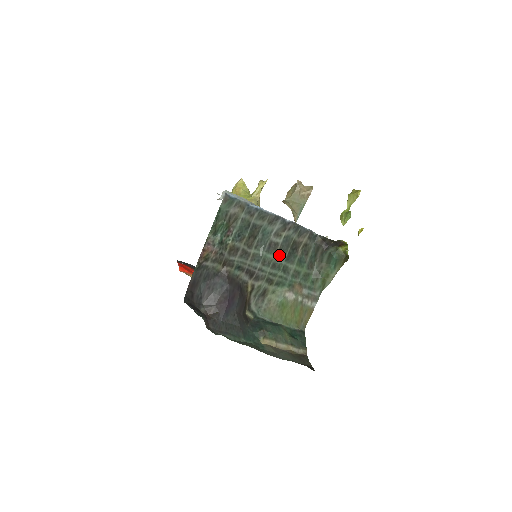
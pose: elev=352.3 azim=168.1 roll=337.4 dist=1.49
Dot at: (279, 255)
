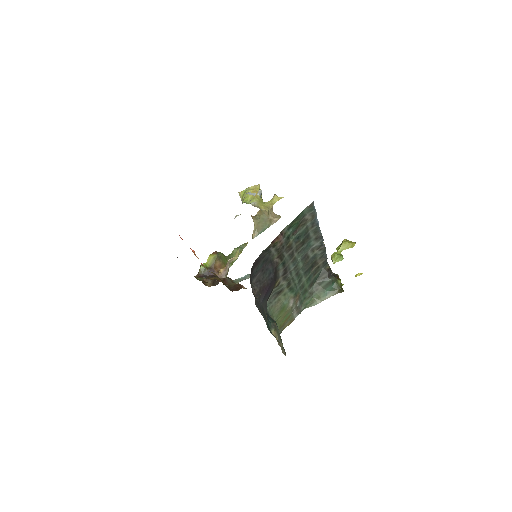
Dot at: (304, 266)
